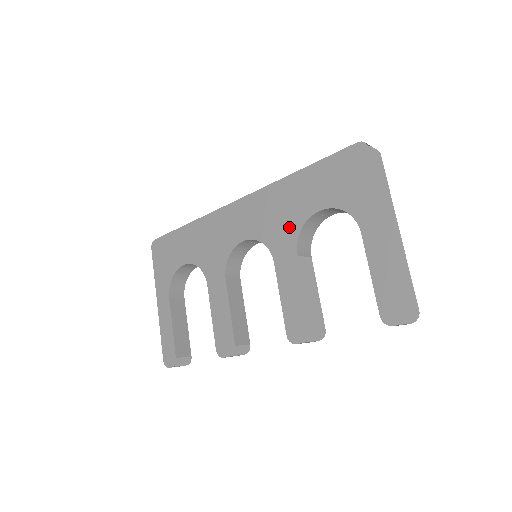
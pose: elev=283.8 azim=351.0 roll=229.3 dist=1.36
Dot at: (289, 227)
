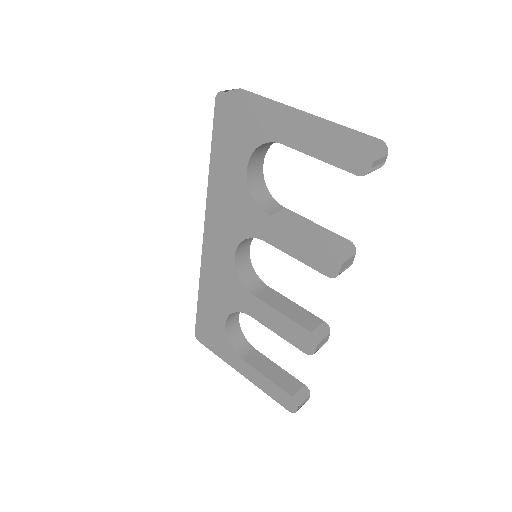
Dot at: (245, 206)
